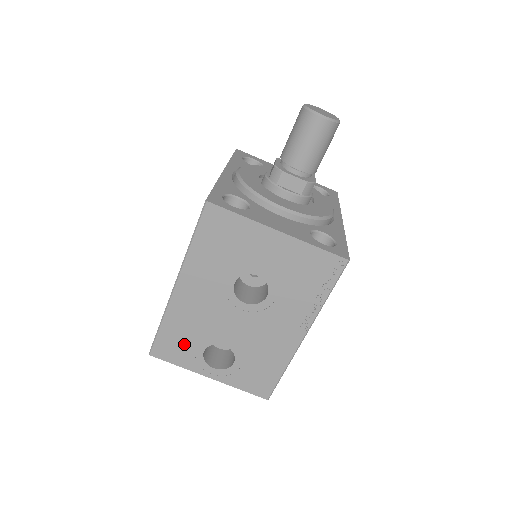
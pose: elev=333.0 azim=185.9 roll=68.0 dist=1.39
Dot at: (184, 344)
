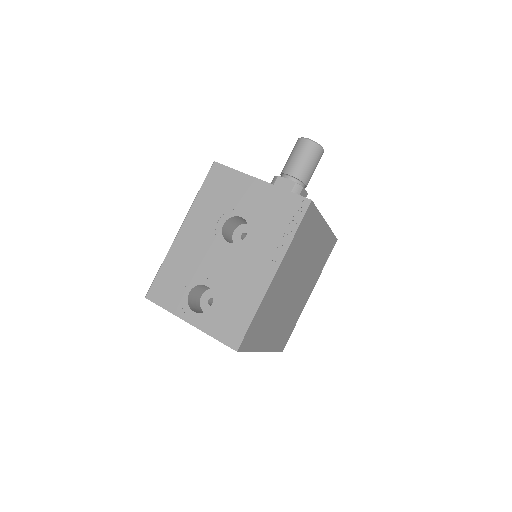
Dot at: (175, 285)
